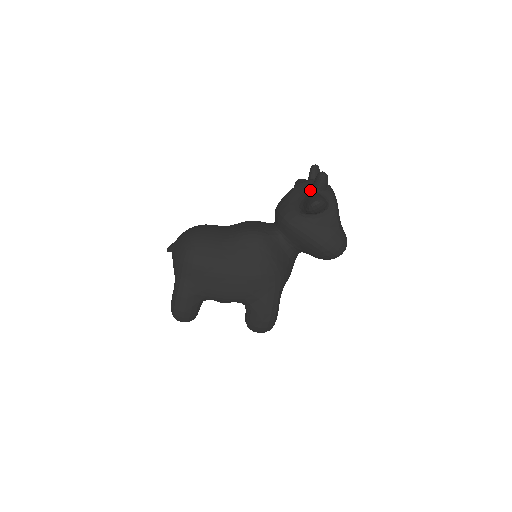
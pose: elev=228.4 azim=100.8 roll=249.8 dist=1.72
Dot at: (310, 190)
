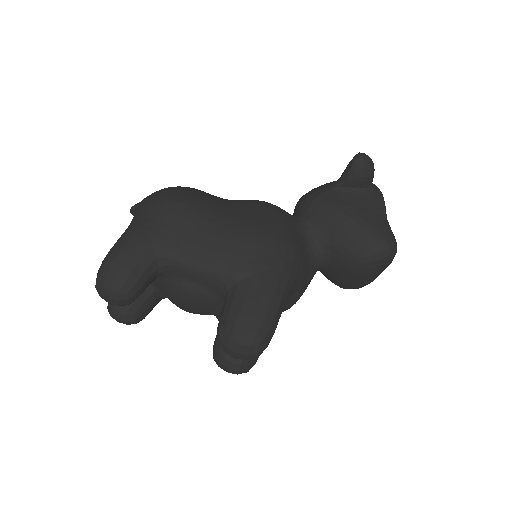
Dot at: occluded
